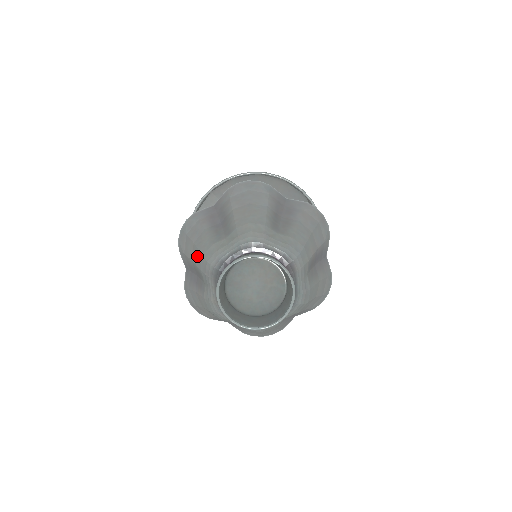
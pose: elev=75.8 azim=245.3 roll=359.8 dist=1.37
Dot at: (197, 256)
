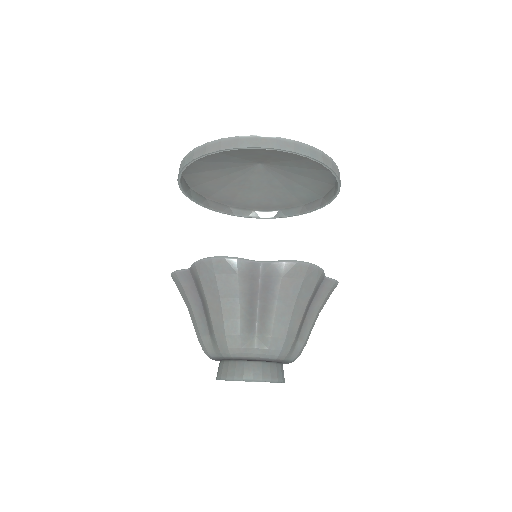
Dot at: occluded
